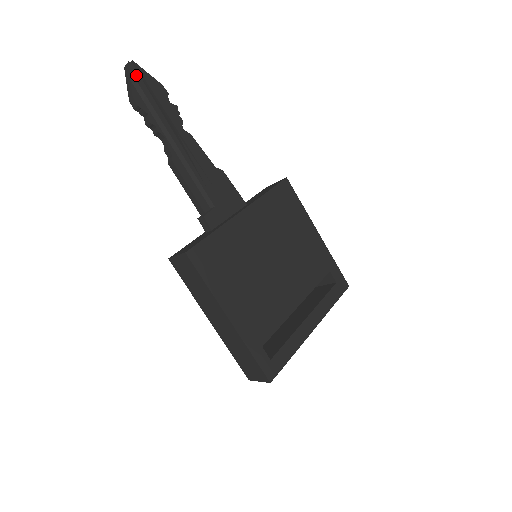
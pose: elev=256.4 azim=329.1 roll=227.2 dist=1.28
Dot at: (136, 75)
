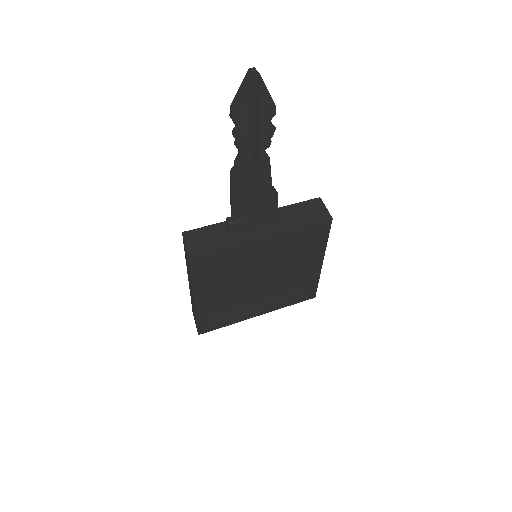
Dot at: (252, 90)
